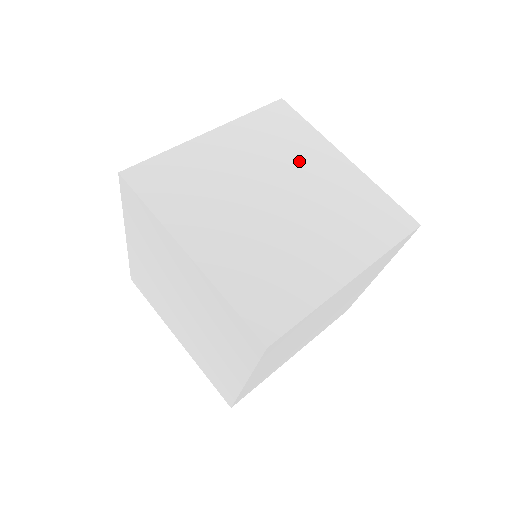
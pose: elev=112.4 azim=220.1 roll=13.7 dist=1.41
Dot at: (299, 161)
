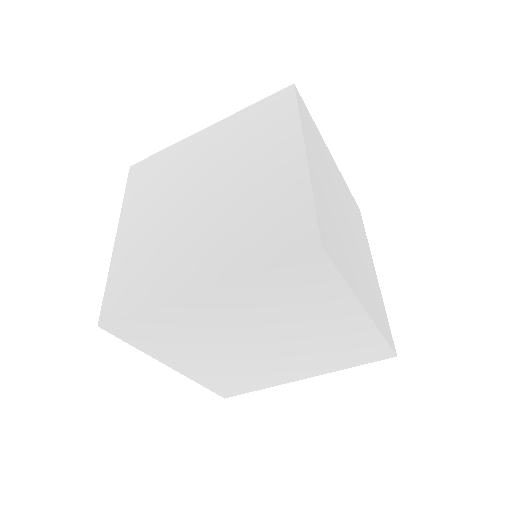
Dot at: (360, 235)
